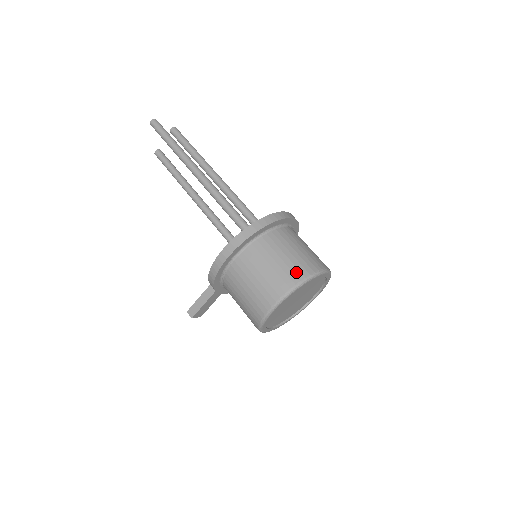
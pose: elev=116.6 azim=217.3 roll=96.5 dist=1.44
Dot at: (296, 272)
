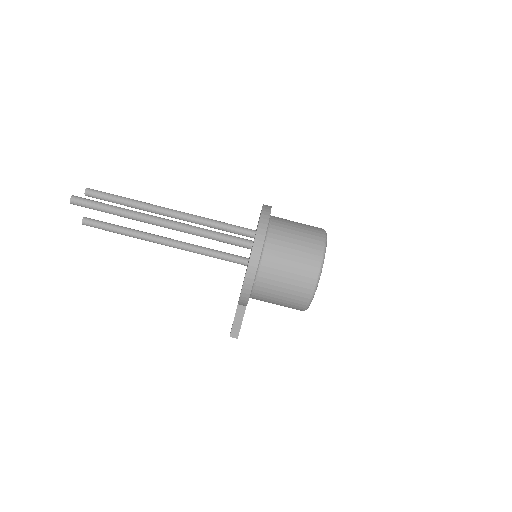
Dot at: (313, 252)
